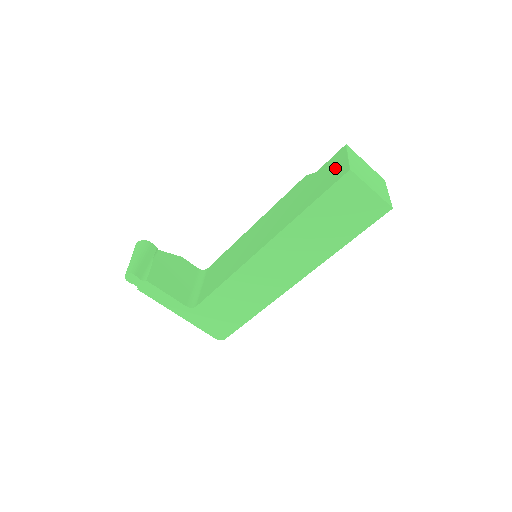
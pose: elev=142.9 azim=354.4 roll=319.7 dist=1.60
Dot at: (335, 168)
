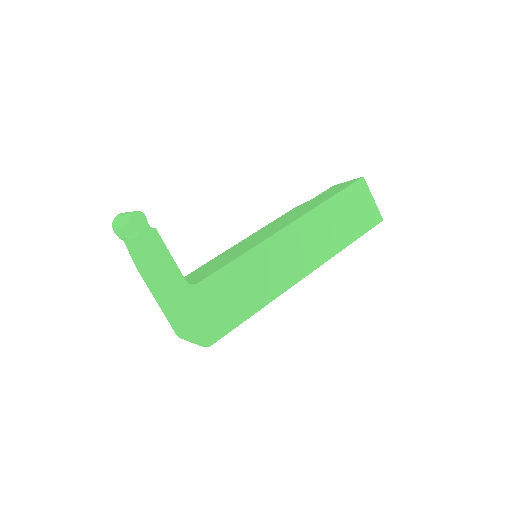
Dot at: (340, 186)
